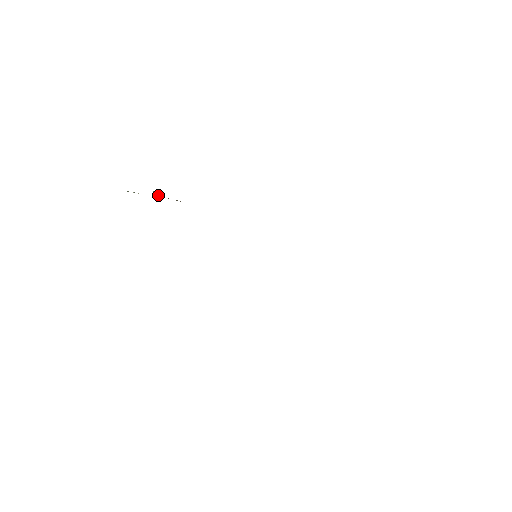
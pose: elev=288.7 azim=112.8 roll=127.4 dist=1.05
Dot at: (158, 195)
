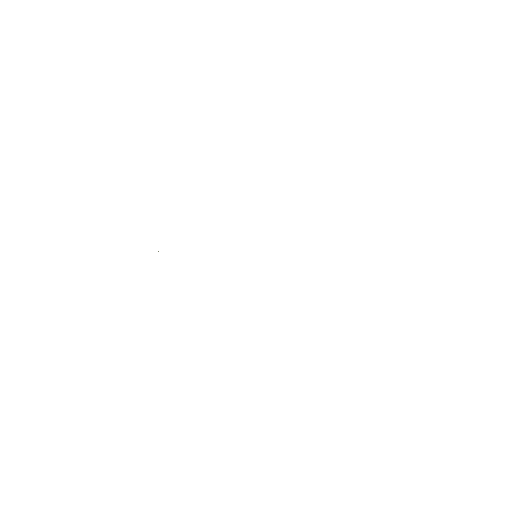
Dot at: occluded
